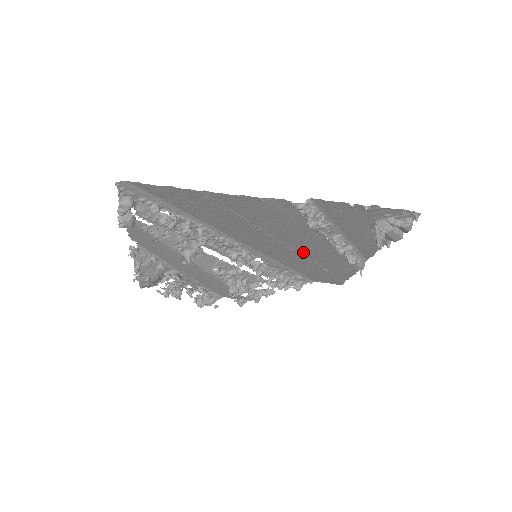
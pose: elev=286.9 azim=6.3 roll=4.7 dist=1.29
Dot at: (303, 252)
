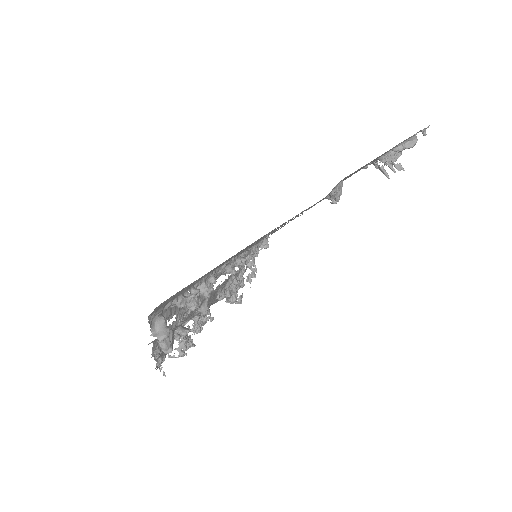
Dot at: occluded
